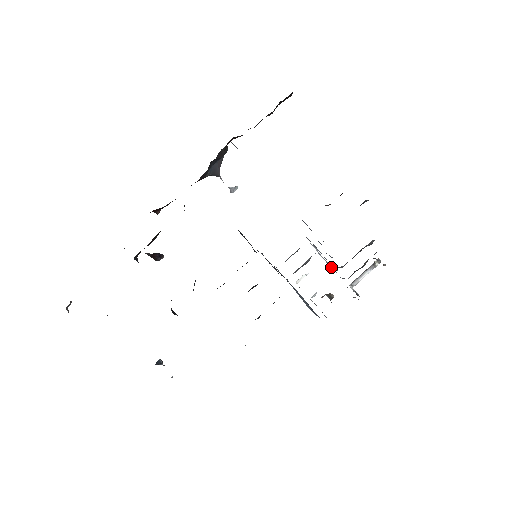
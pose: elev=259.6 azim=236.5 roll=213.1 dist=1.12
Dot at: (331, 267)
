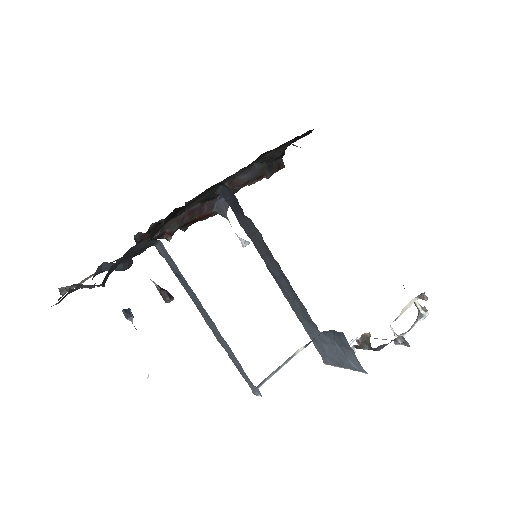
Dot at: occluded
